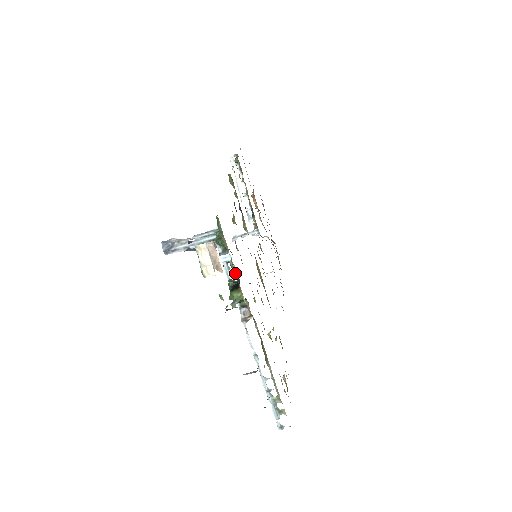
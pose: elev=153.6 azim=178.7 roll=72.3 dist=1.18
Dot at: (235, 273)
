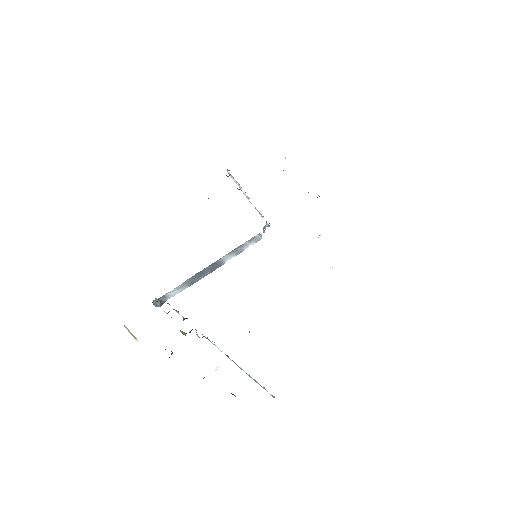
Dot at: occluded
